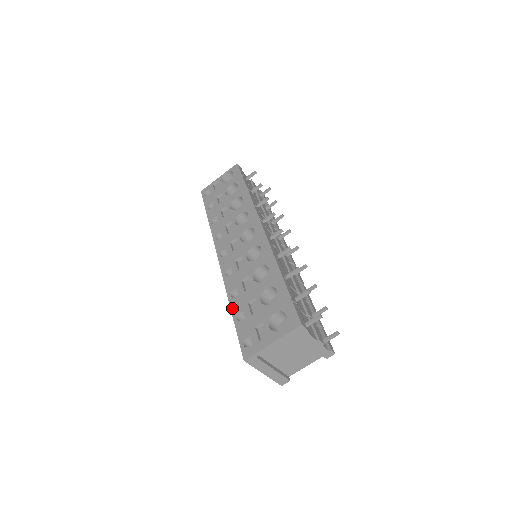
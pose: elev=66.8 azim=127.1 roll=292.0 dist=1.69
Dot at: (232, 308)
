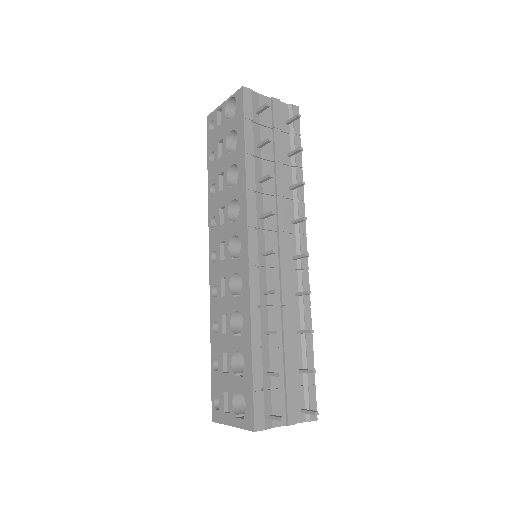
Dot at: (211, 347)
